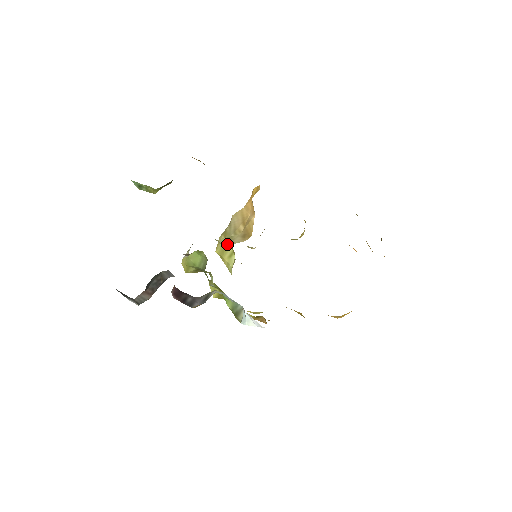
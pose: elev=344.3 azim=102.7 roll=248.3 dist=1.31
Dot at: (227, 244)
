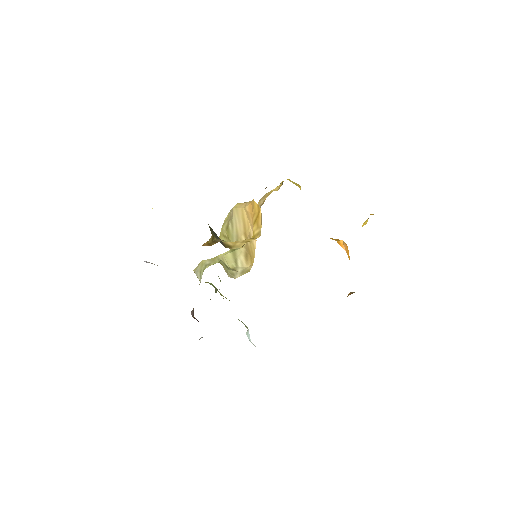
Dot at: (232, 265)
